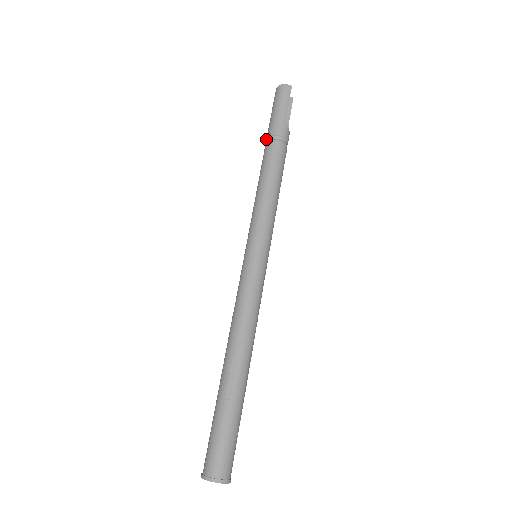
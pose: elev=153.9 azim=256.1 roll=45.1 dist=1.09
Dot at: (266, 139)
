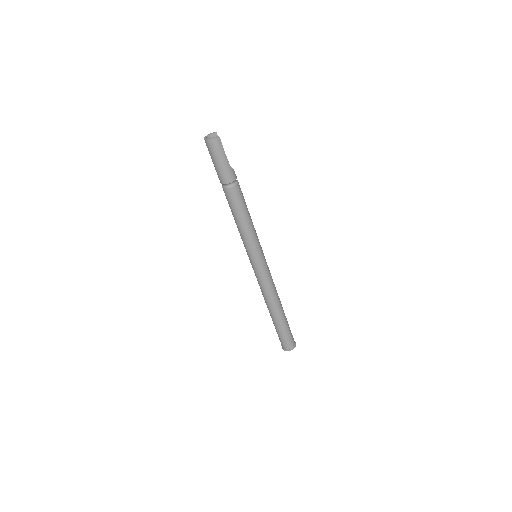
Dot at: occluded
